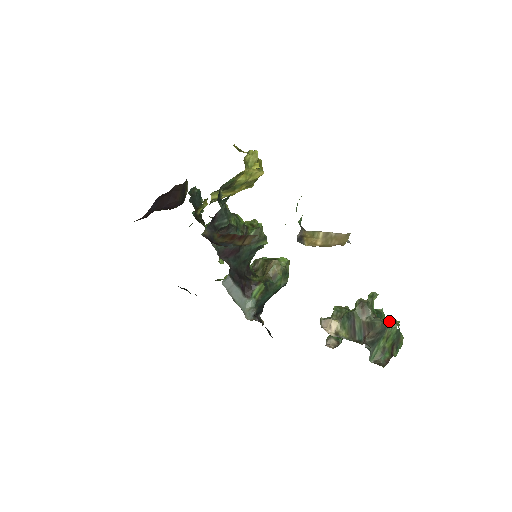
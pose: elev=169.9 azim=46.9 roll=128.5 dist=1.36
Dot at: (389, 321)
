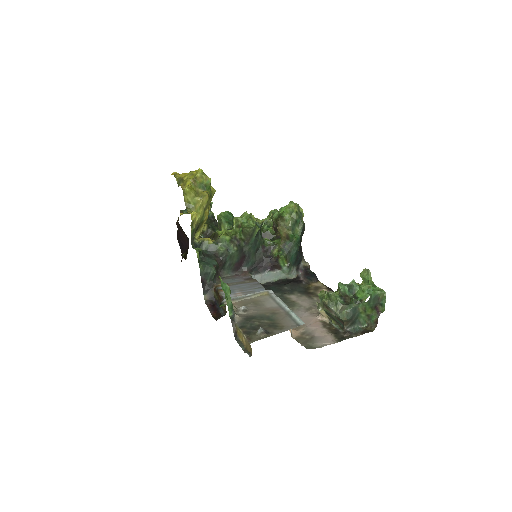
Dot at: (361, 292)
